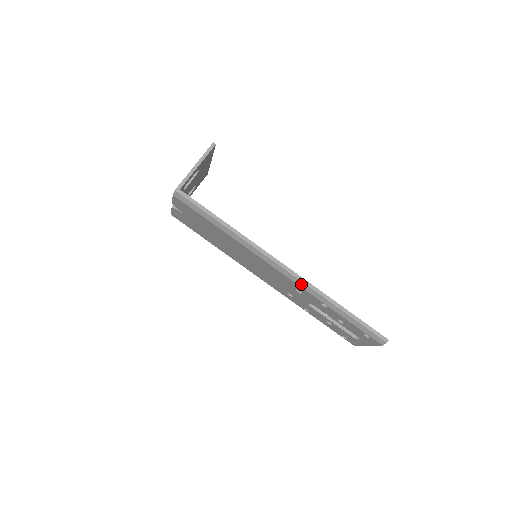
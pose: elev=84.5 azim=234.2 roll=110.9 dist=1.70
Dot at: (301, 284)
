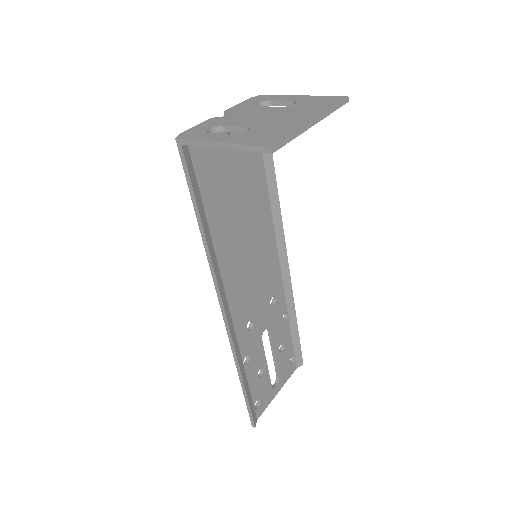
Dot at: occluded
